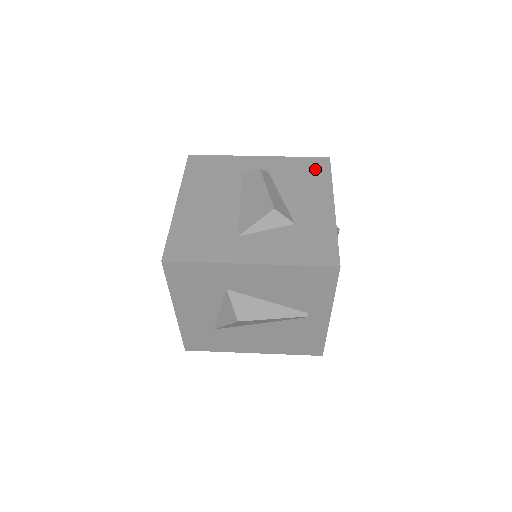
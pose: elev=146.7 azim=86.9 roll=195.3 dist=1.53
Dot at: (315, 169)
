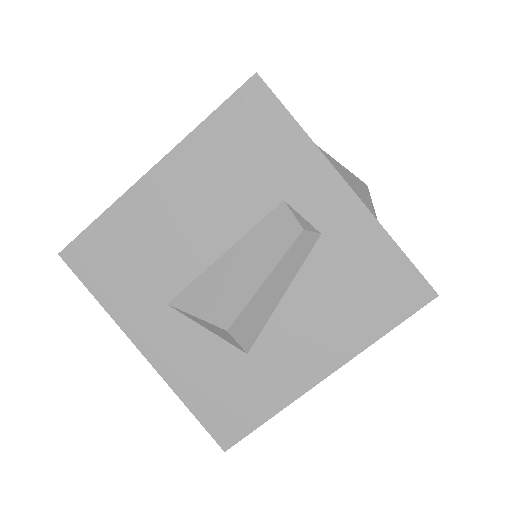
Dot at: (387, 296)
